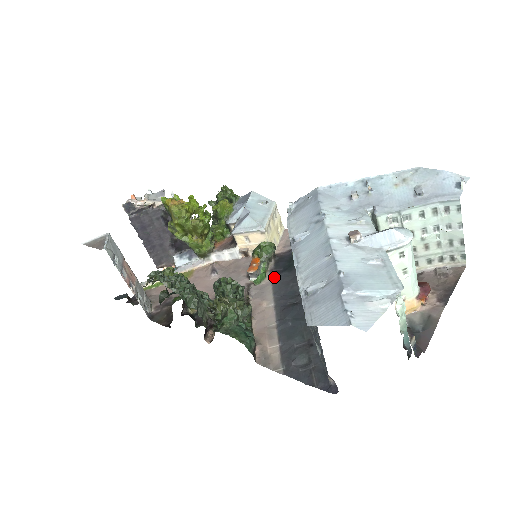
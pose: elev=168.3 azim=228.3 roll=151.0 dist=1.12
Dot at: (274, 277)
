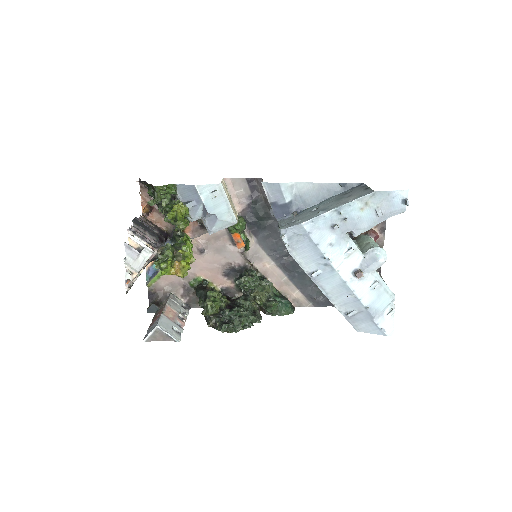
Dot at: (256, 238)
